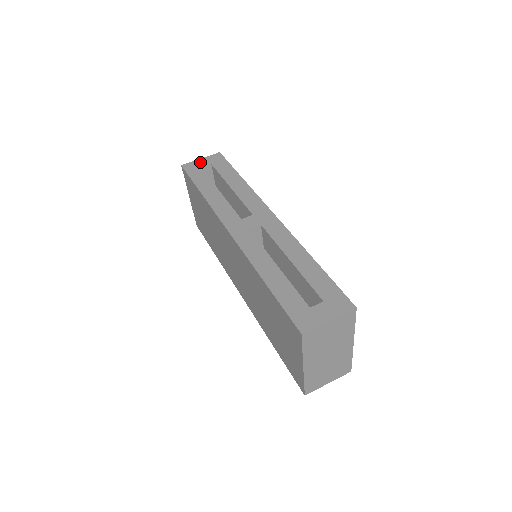
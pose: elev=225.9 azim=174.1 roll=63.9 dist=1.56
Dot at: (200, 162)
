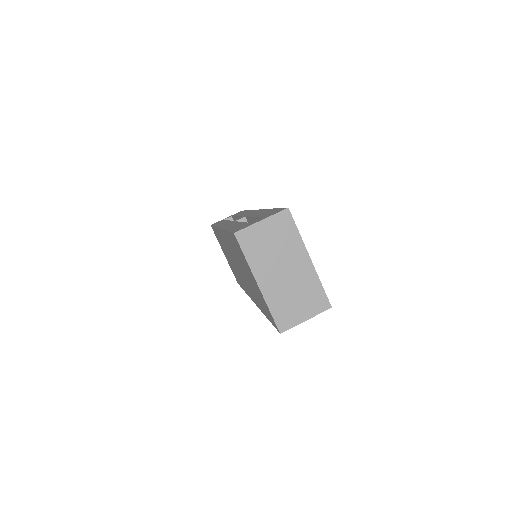
Dot at: occluded
